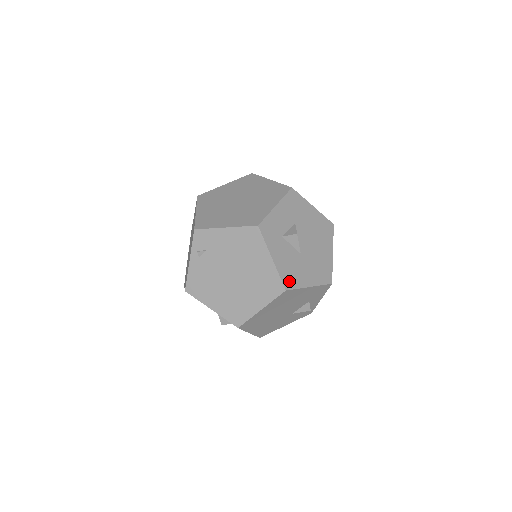
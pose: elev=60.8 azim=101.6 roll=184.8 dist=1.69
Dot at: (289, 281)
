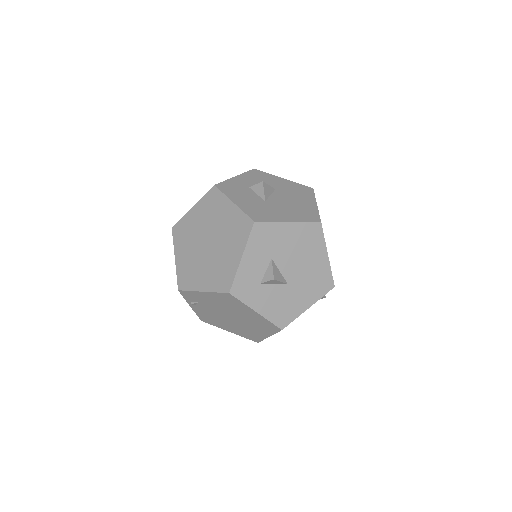
Dot at: (283, 319)
